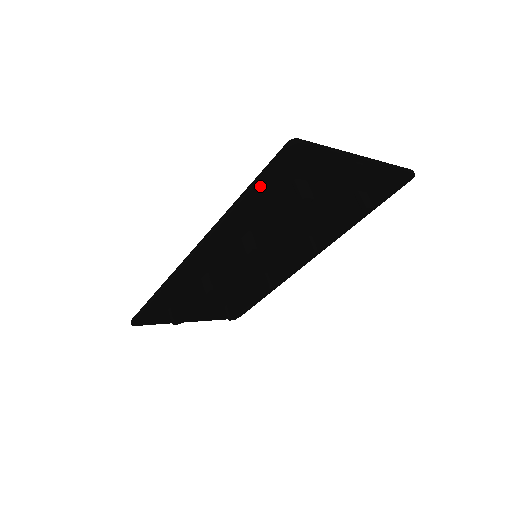
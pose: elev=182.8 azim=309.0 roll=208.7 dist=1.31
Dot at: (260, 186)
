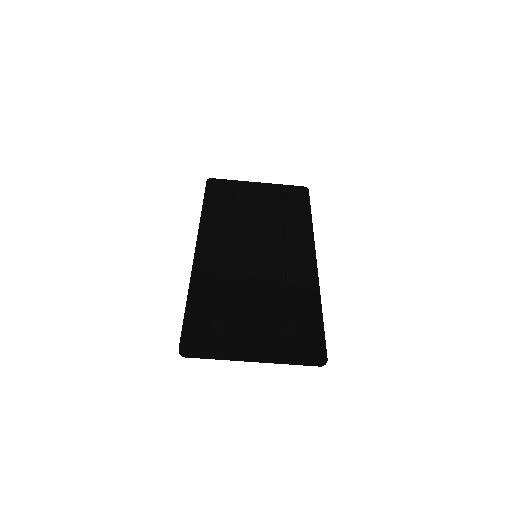
Dot at: (207, 198)
